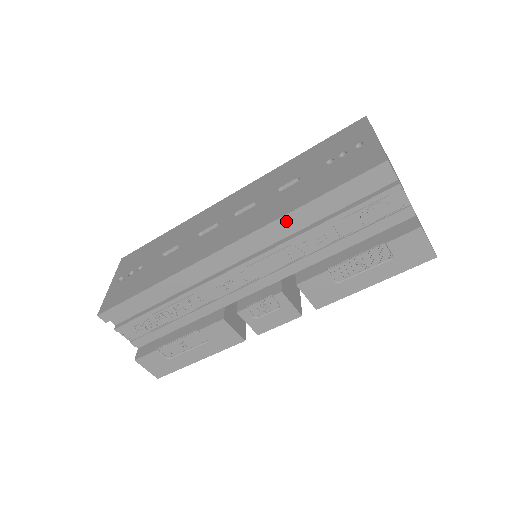
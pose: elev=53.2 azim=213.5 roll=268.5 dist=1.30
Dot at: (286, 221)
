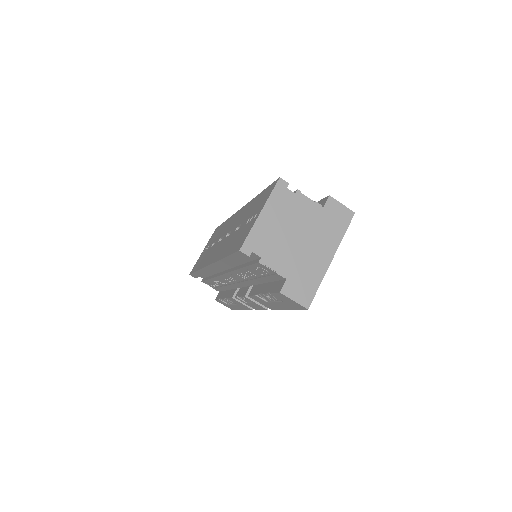
Dot at: (223, 263)
